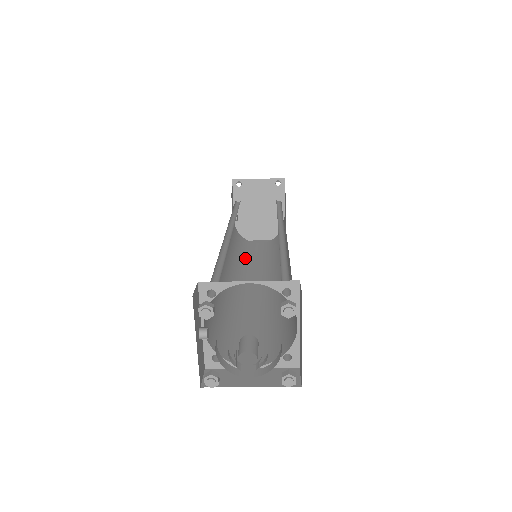
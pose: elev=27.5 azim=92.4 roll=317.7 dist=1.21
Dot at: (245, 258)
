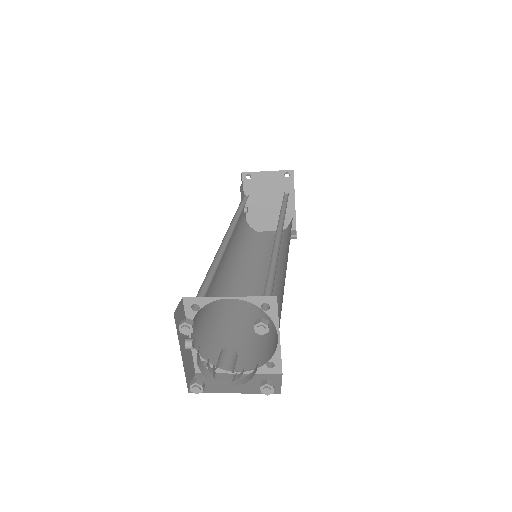
Dot at: (252, 253)
